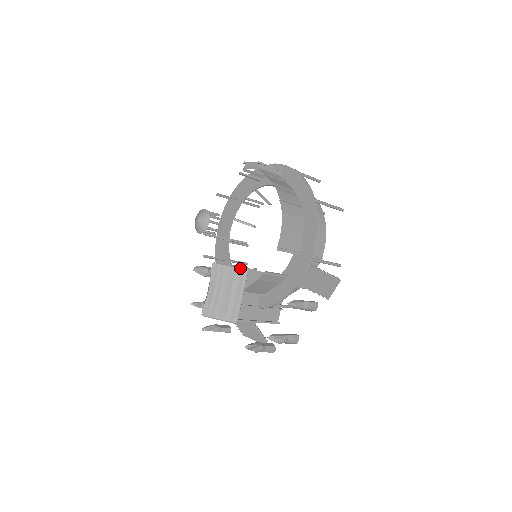
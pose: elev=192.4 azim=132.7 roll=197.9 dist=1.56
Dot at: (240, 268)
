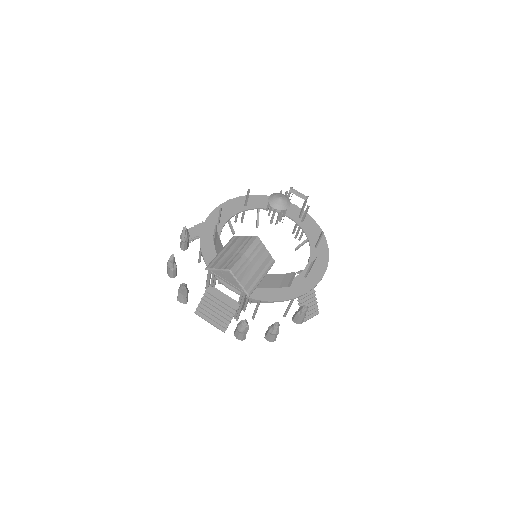
Dot at: (200, 256)
